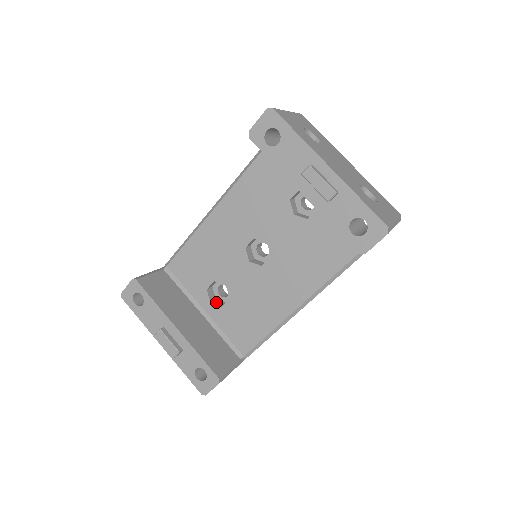
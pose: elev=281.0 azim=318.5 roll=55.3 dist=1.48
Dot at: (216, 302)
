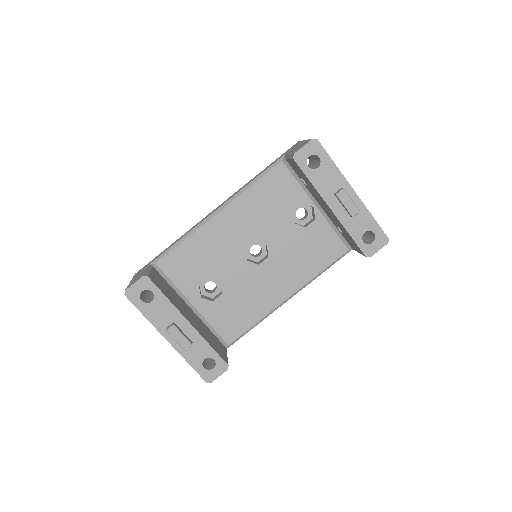
Dot at: (205, 297)
